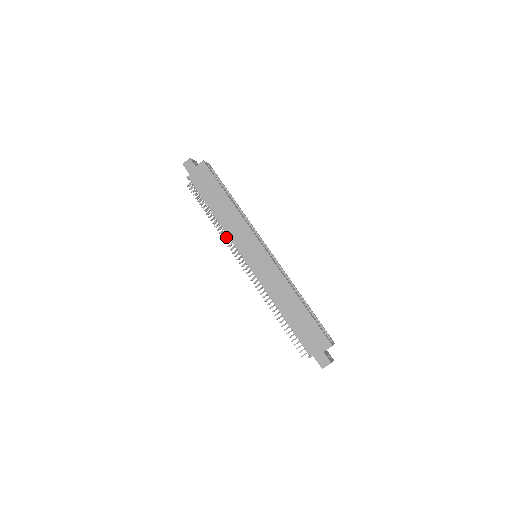
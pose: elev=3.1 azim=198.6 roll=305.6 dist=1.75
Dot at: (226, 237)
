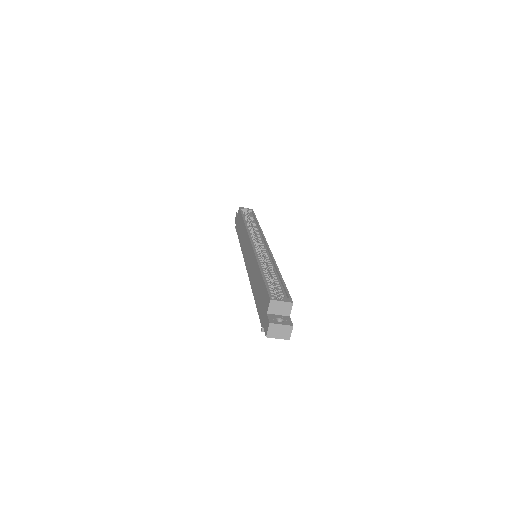
Dot at: occluded
